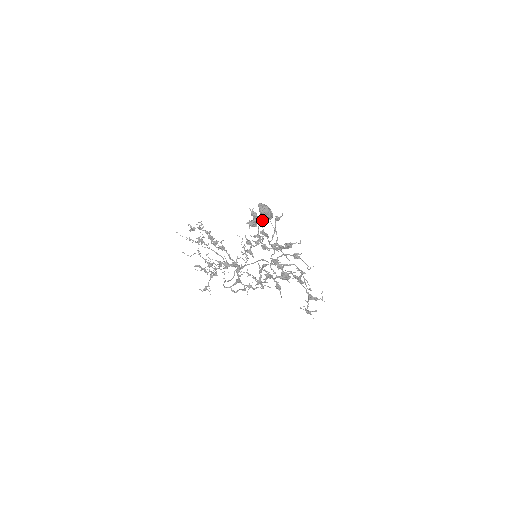
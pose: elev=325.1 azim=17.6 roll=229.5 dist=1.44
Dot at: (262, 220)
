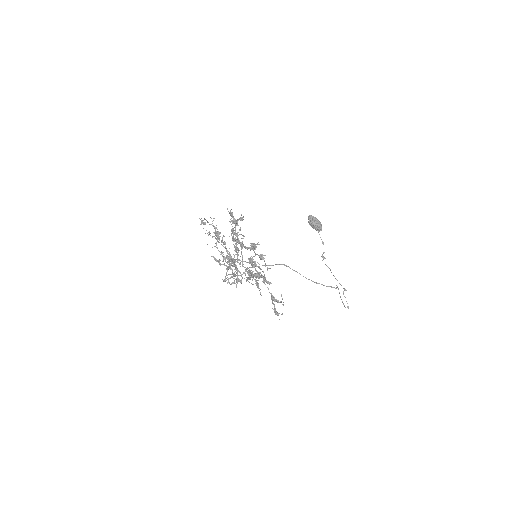
Dot at: (237, 220)
